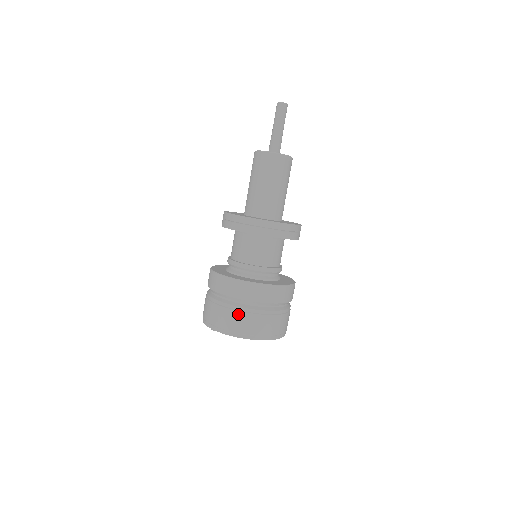
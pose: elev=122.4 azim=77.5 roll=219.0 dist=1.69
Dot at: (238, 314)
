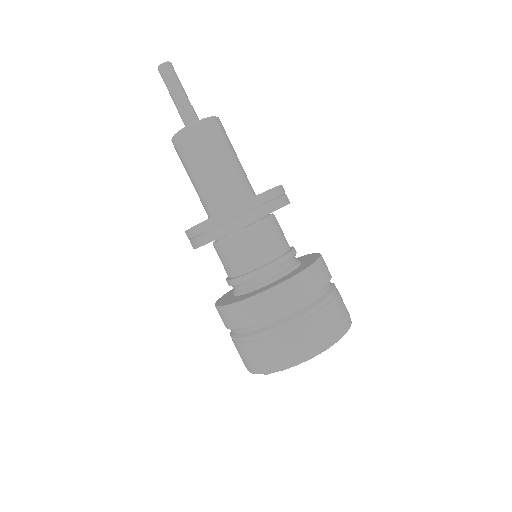
Dot at: (289, 333)
